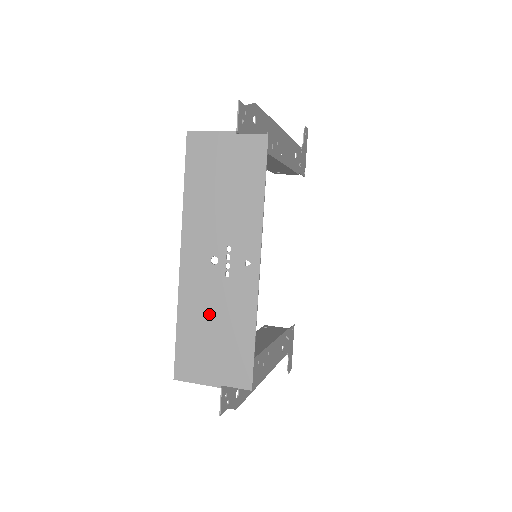
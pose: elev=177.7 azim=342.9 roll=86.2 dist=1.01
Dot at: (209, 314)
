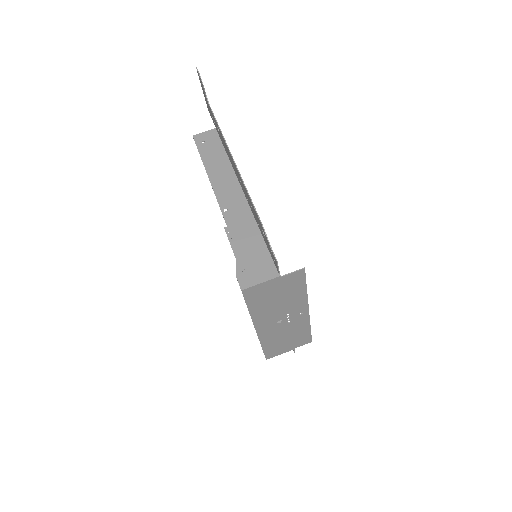
Dot at: (281, 337)
